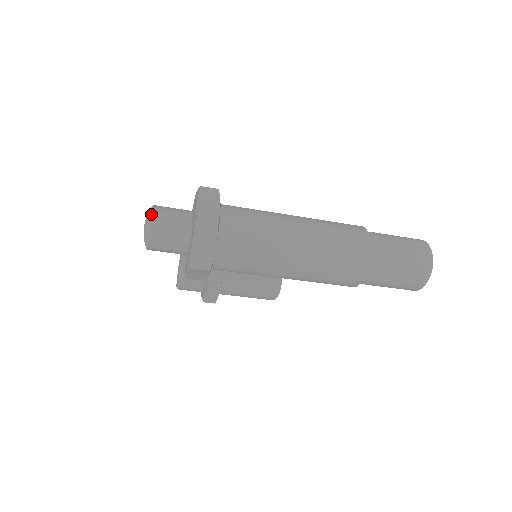
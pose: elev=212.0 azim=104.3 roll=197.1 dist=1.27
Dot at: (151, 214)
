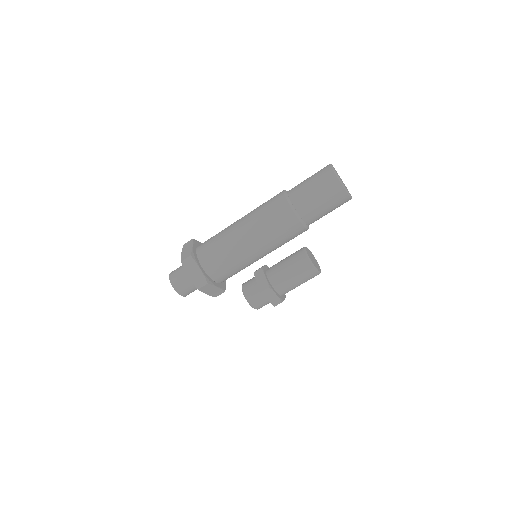
Dot at: (169, 277)
